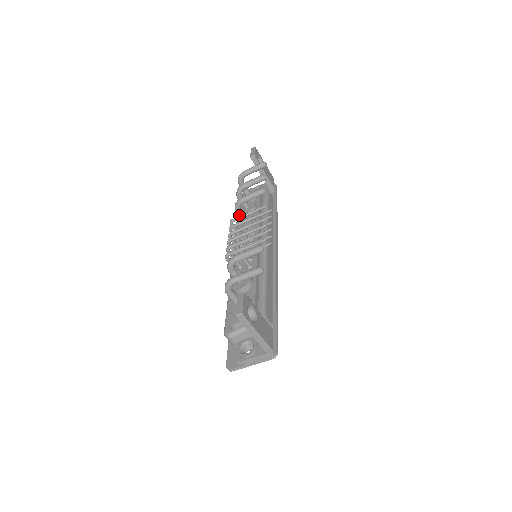
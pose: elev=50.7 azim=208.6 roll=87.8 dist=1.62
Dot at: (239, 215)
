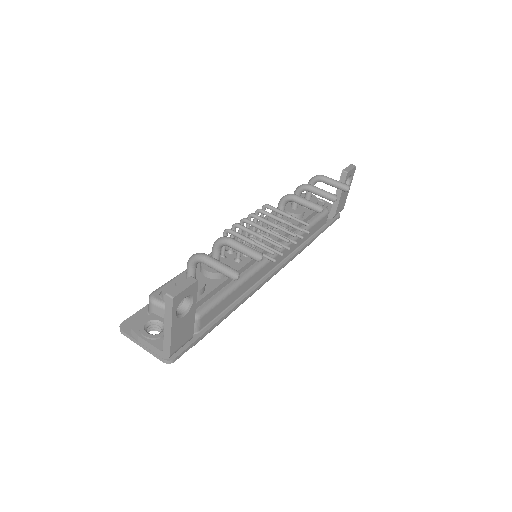
Dot at: (279, 207)
